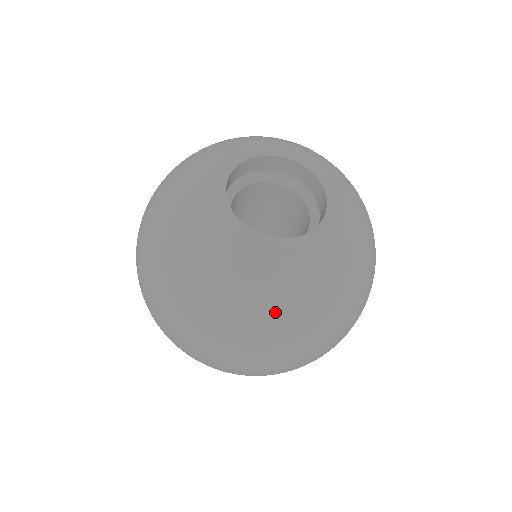
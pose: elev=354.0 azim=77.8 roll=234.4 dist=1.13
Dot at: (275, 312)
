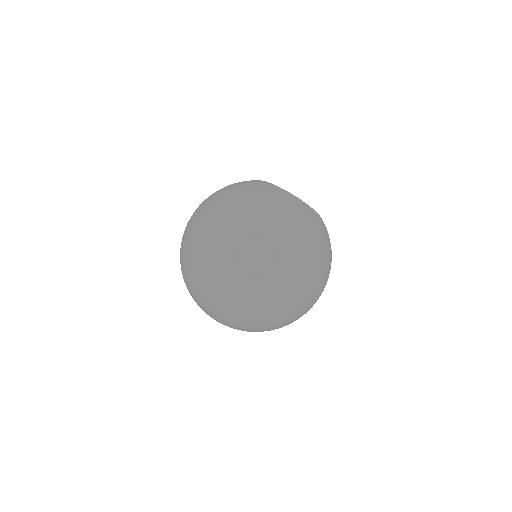
Dot at: (322, 235)
